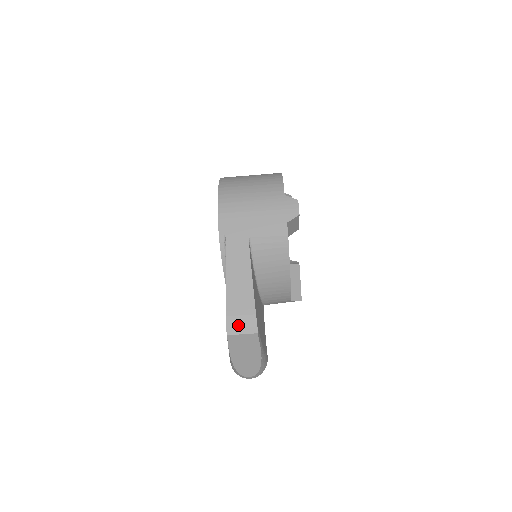
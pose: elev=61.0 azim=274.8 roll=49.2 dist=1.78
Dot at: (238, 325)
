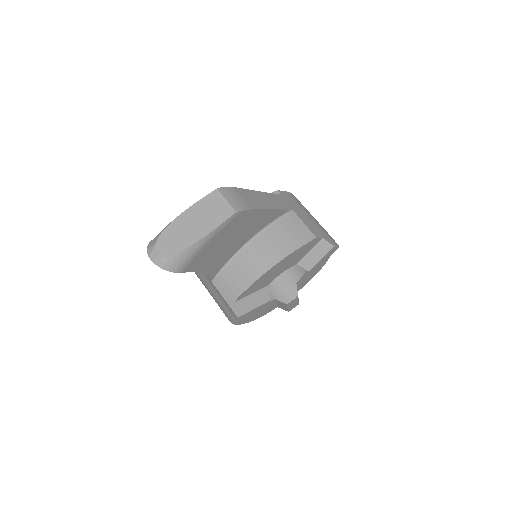
Dot at: (232, 196)
